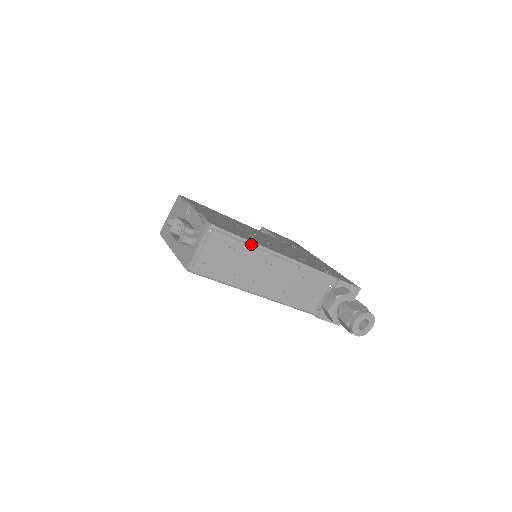
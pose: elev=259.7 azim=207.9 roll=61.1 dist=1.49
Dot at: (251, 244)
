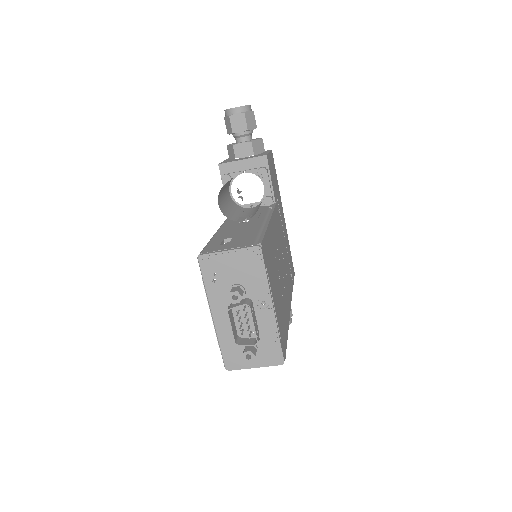
Dot at: occluded
